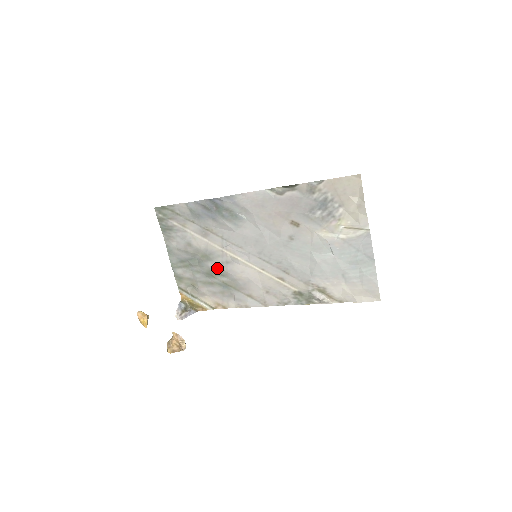
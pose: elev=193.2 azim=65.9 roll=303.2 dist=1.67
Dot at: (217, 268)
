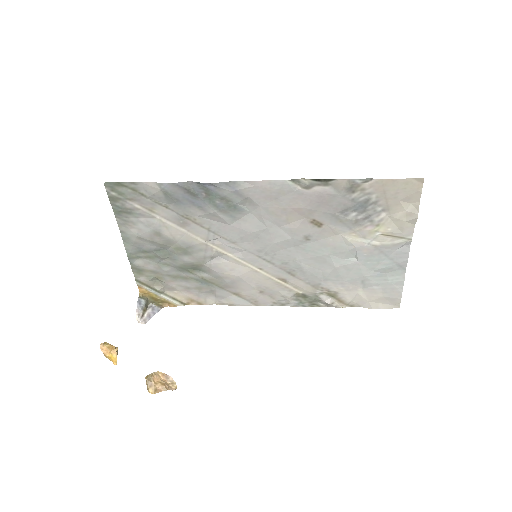
Dot at: (196, 263)
